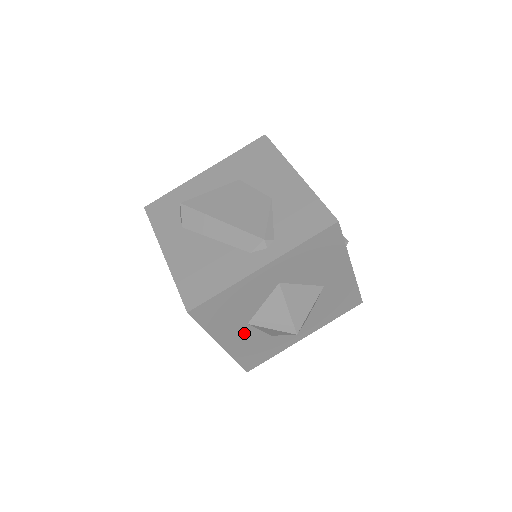
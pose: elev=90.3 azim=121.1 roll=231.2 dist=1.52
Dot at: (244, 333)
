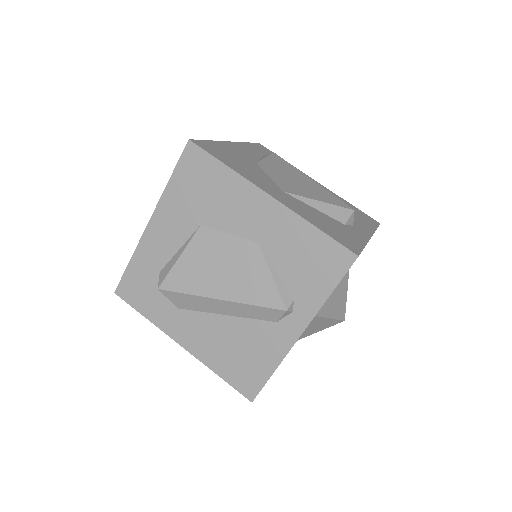
Dot at: occluded
